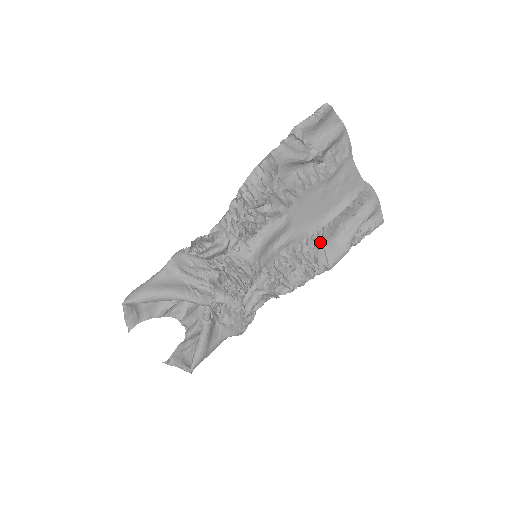
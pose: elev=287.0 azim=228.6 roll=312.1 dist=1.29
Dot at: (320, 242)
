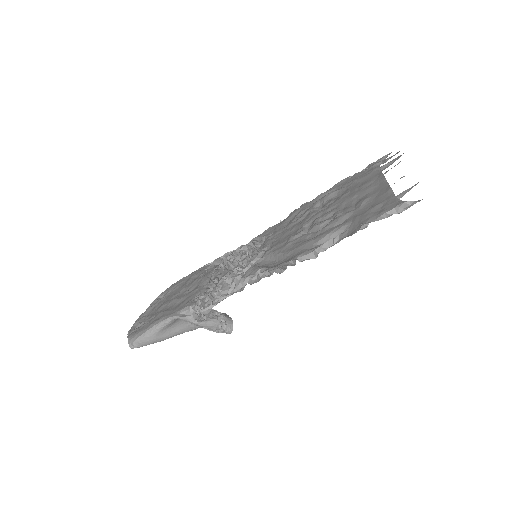
Dot at: occluded
